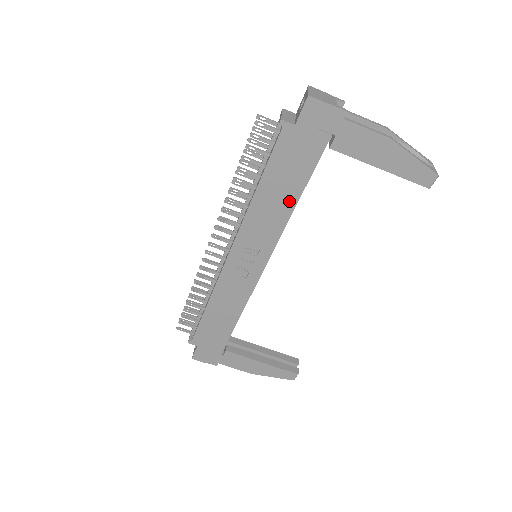
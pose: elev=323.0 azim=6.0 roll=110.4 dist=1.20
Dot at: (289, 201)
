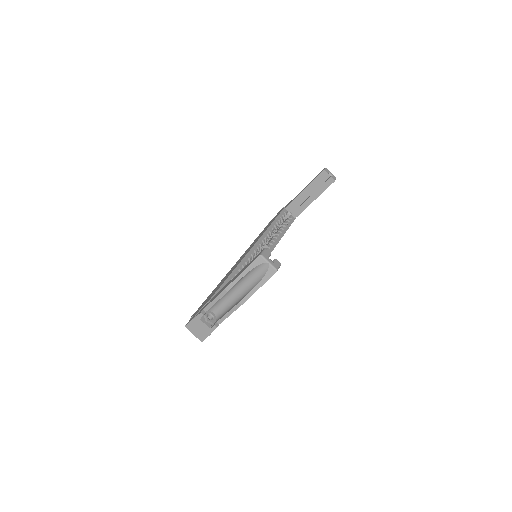
Dot at: occluded
